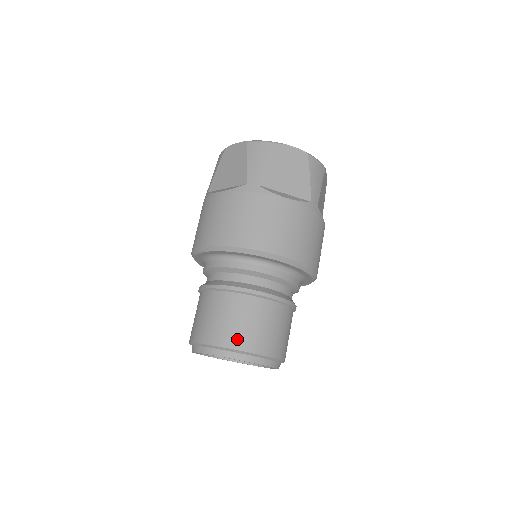
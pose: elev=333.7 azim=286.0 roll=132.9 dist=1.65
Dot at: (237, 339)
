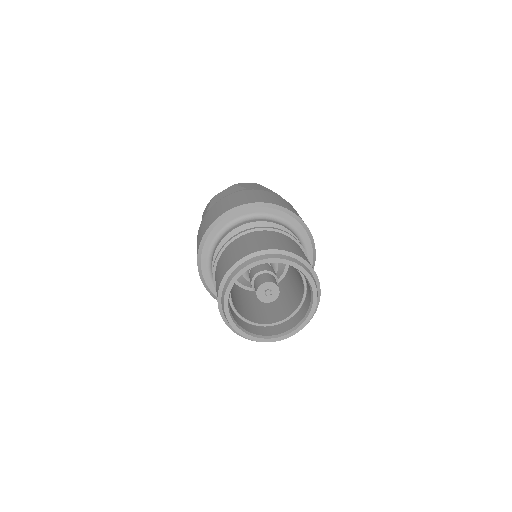
Dot at: (280, 246)
